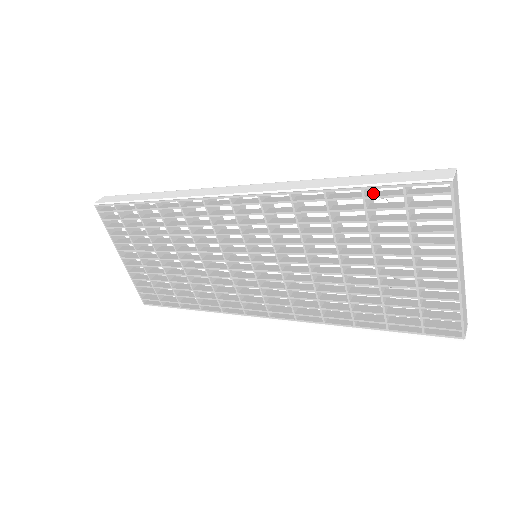
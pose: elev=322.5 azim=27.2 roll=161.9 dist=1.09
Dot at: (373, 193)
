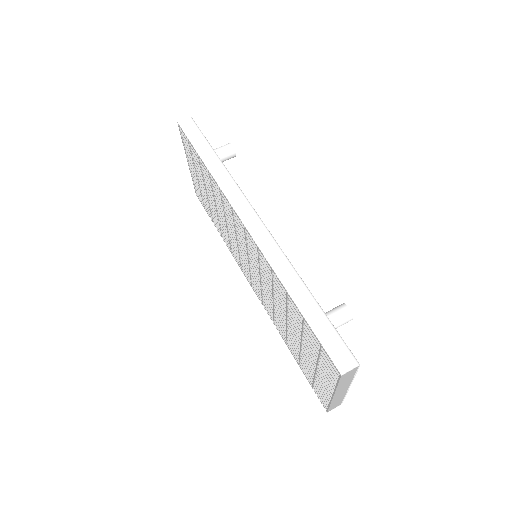
Dot at: occluded
